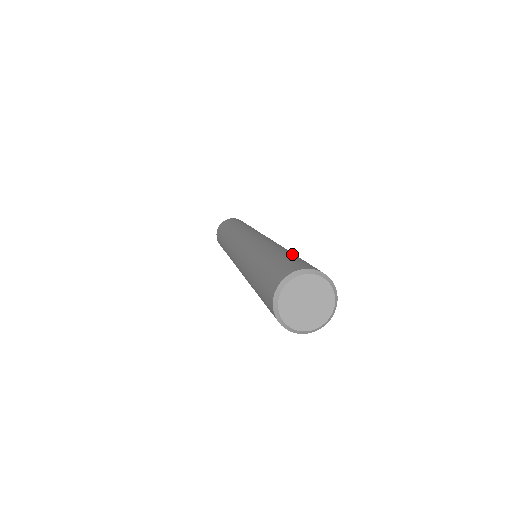
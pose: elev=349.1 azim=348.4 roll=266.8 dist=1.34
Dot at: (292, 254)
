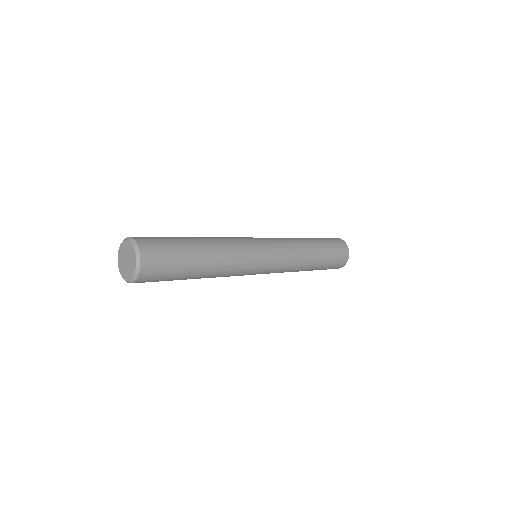
Dot at: occluded
